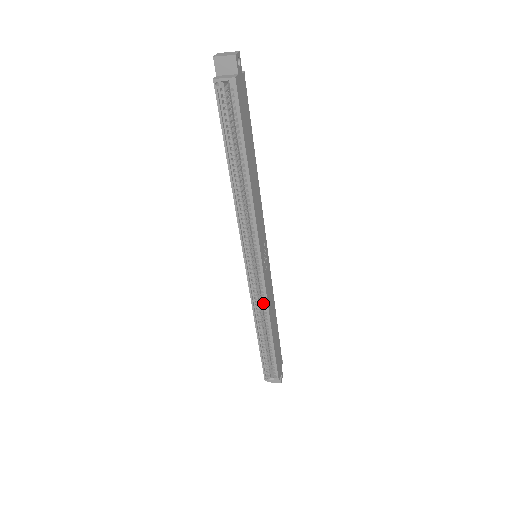
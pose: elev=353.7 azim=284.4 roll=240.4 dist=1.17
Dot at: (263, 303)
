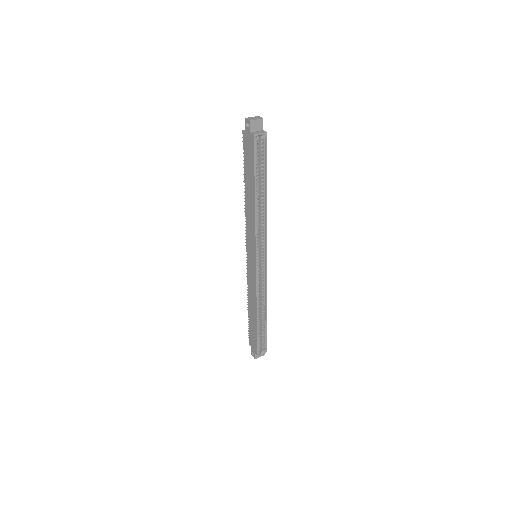
Dot at: (263, 290)
